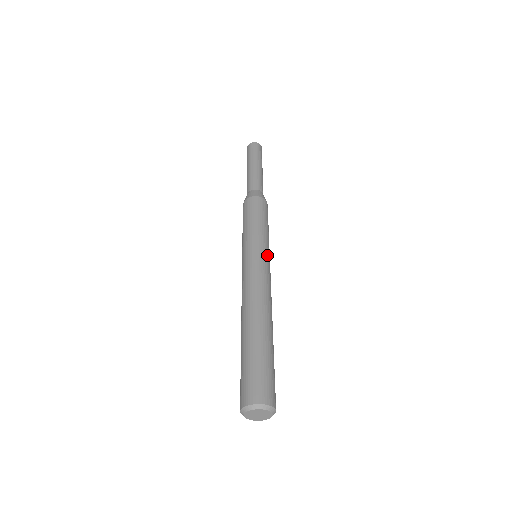
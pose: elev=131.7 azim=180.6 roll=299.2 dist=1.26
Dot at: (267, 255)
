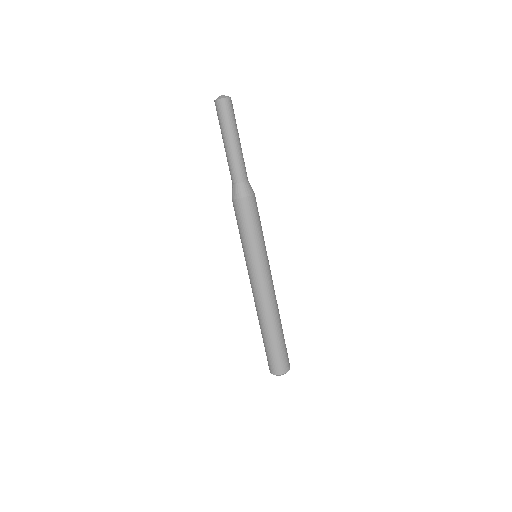
Dot at: occluded
